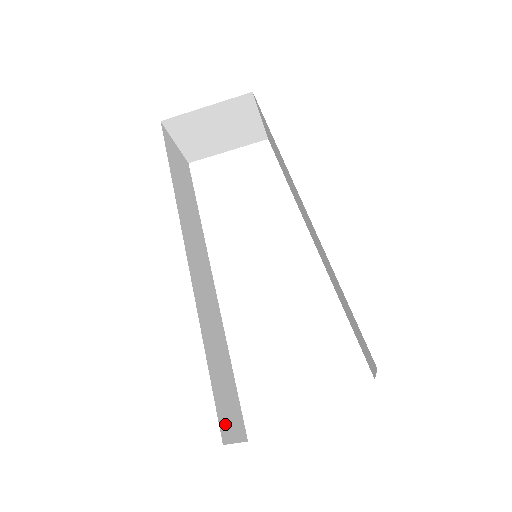
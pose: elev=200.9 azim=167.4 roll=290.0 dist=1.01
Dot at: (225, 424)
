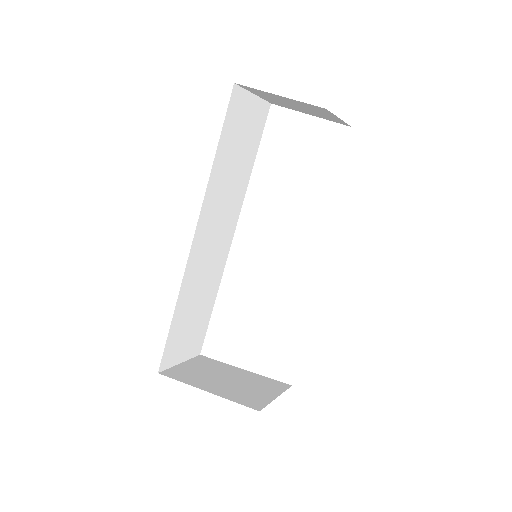
Dot at: (171, 357)
